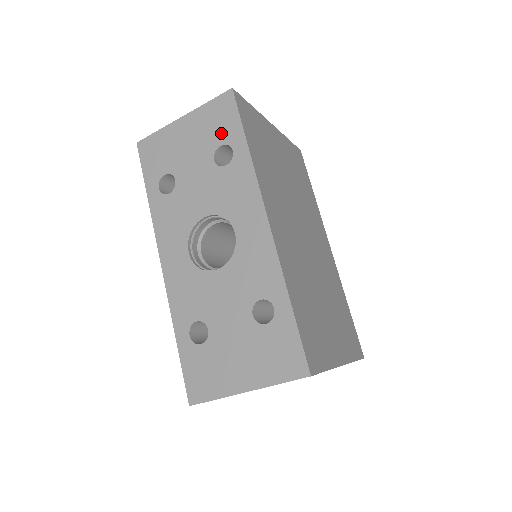
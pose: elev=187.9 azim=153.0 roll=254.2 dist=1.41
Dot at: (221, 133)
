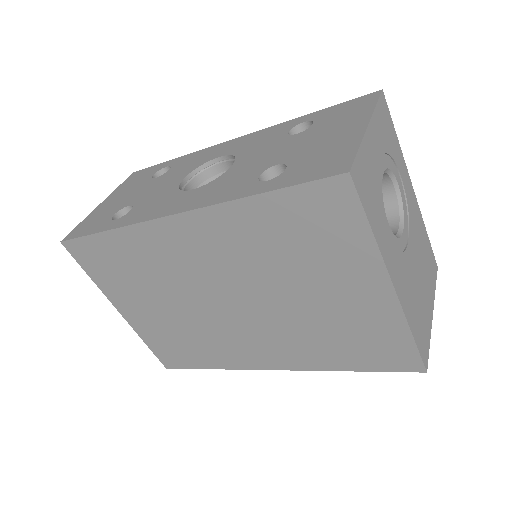
Dot at: (147, 175)
